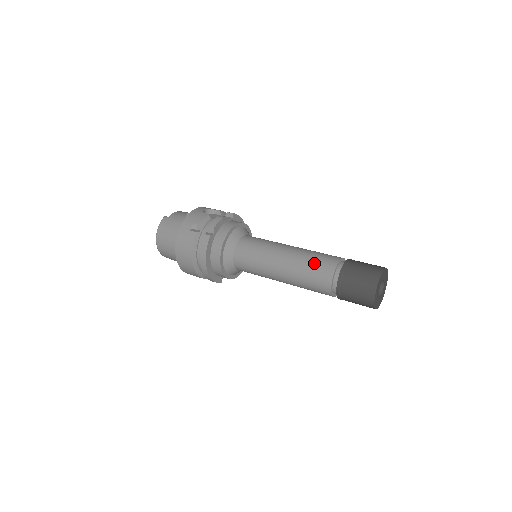
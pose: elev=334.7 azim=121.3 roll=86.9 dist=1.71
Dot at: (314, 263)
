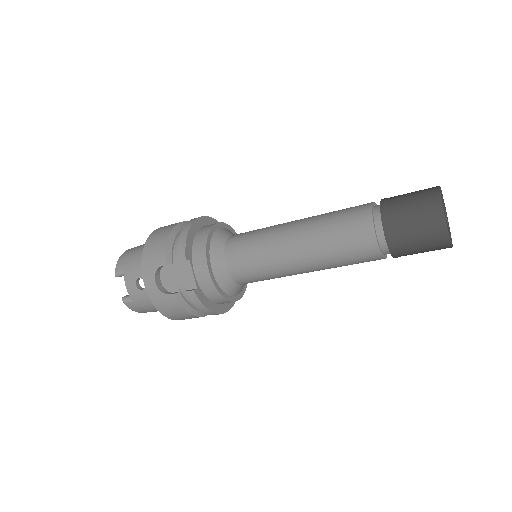
Dot at: occluded
